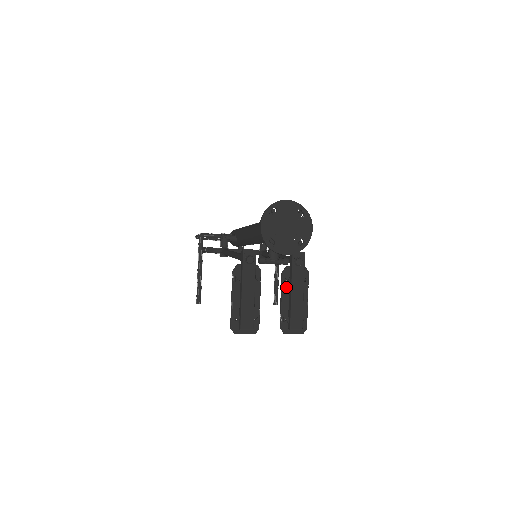
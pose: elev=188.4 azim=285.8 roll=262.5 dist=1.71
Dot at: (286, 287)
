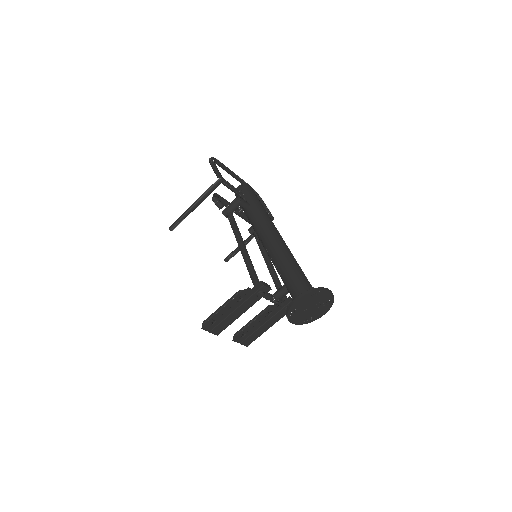
Dot at: (263, 316)
